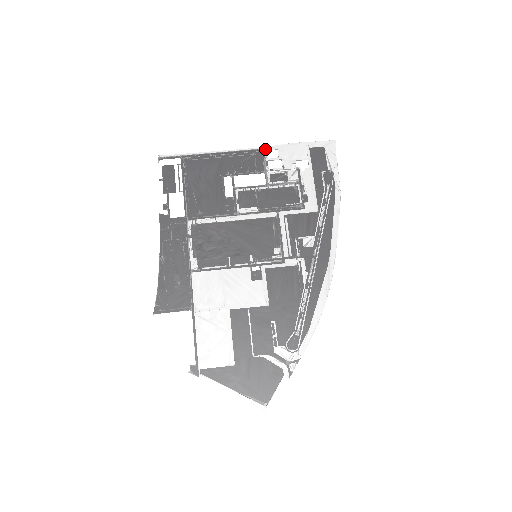
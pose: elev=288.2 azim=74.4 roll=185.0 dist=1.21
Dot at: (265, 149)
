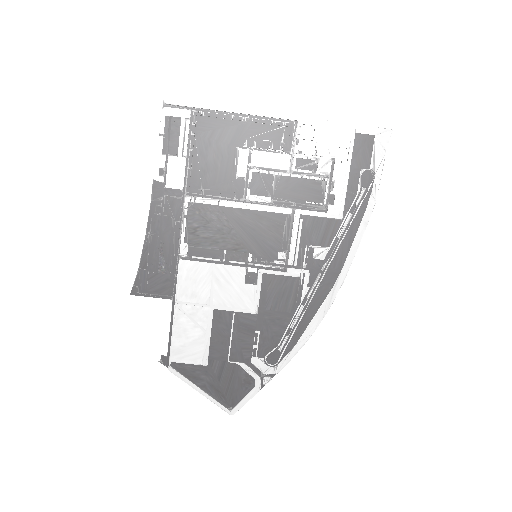
Dot at: (299, 122)
